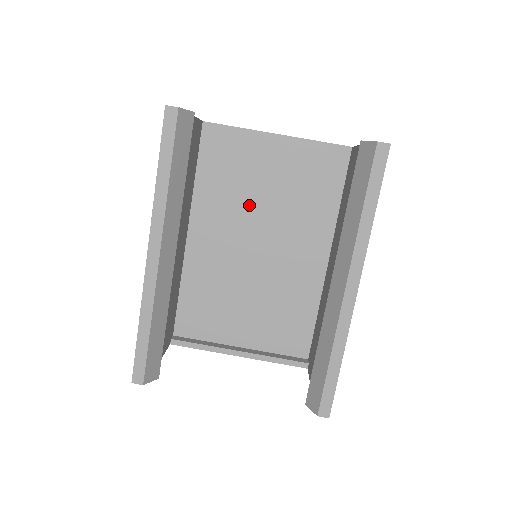
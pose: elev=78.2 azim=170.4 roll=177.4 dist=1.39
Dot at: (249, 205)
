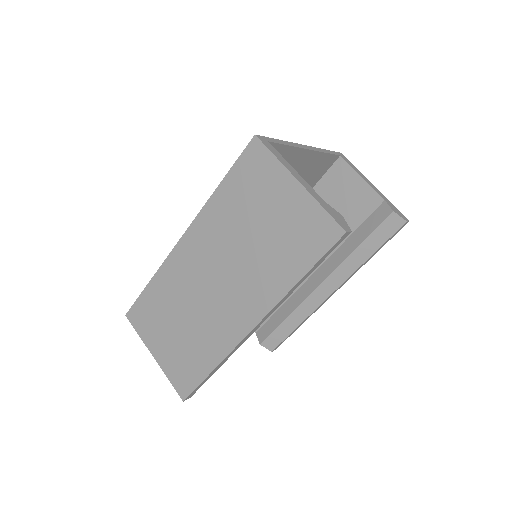
Dot at: occluded
